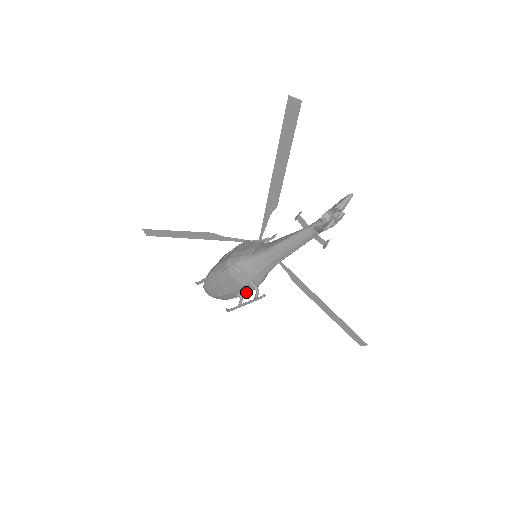
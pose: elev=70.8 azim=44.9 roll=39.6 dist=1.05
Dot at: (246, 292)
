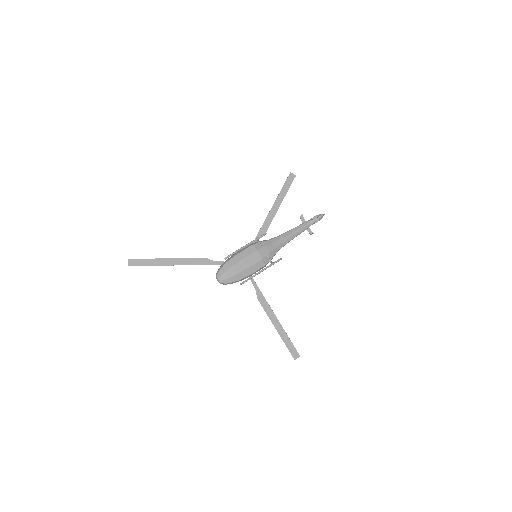
Dot at: (259, 268)
